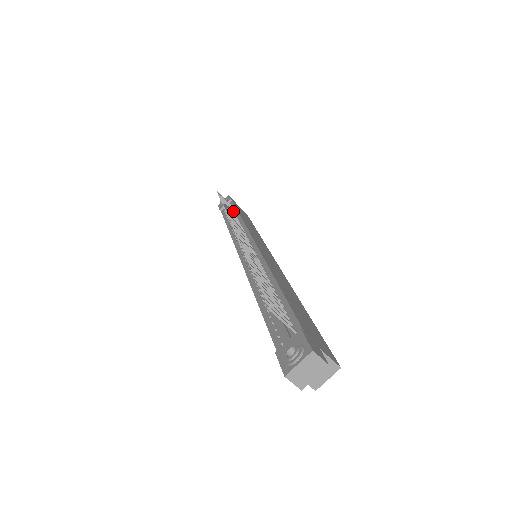
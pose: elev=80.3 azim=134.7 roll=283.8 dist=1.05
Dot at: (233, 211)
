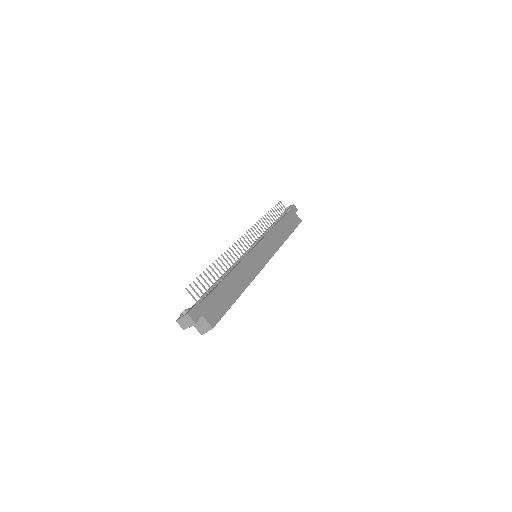
Dot at: (277, 219)
